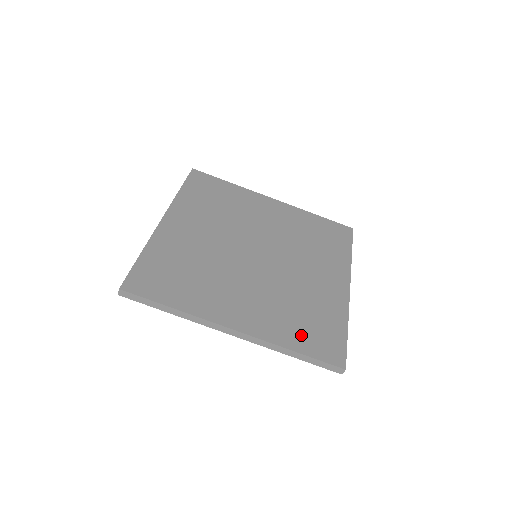
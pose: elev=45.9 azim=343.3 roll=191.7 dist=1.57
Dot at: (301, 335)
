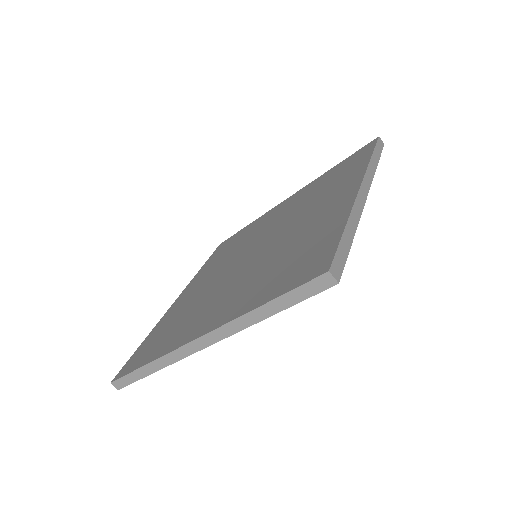
Dot at: (274, 283)
